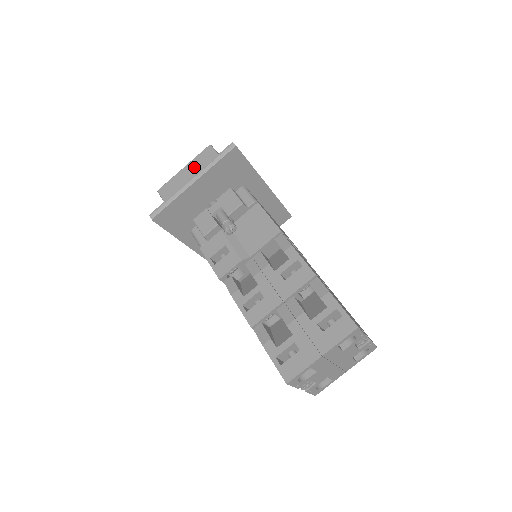
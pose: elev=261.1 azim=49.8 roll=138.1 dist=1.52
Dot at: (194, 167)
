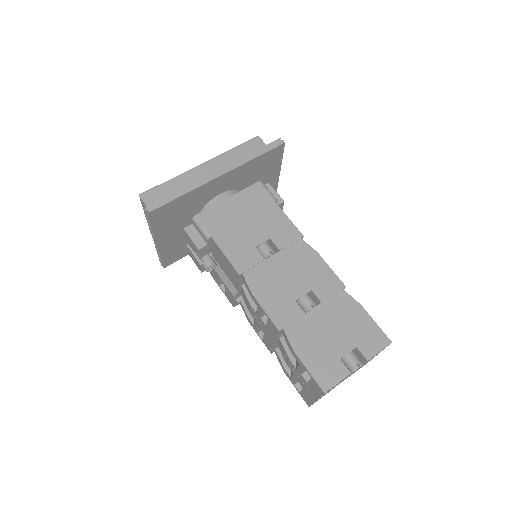
Dot at: occluded
